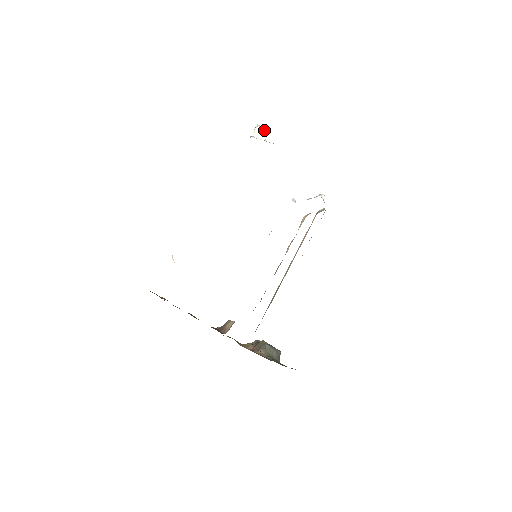
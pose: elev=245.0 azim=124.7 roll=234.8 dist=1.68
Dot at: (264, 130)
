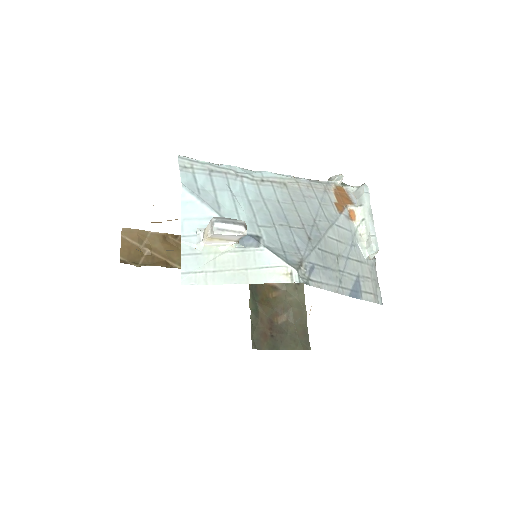
Dot at: (230, 235)
